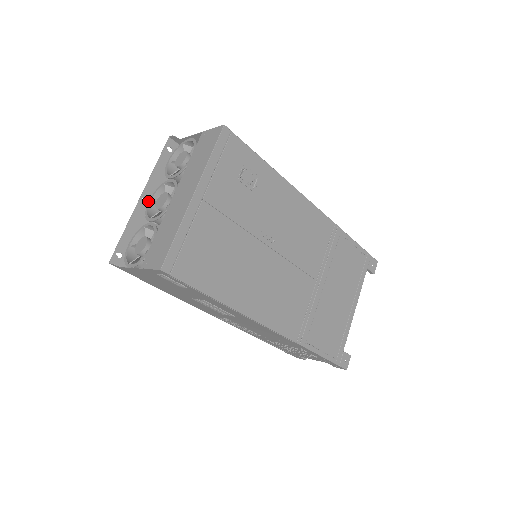
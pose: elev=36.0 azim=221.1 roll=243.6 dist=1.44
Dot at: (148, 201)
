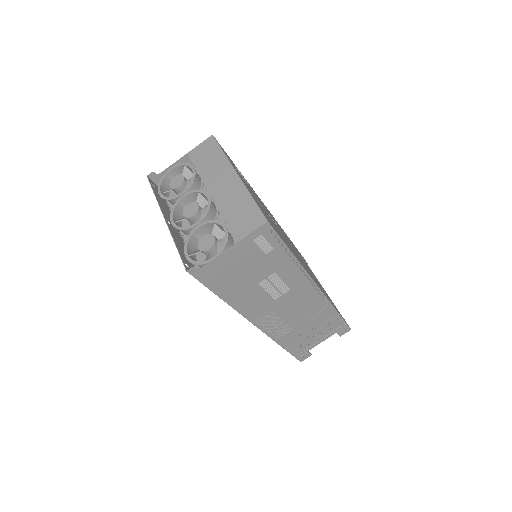
Dot at: (170, 223)
